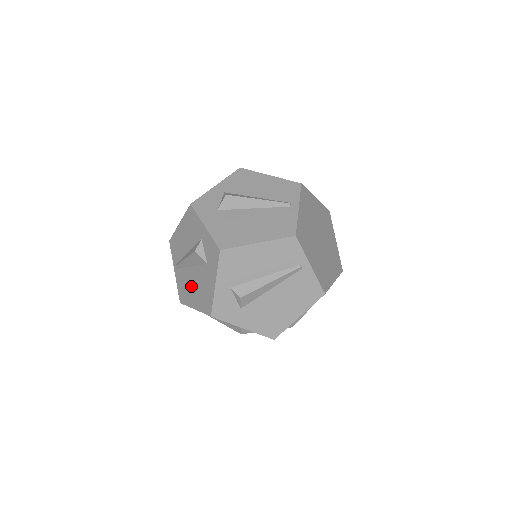
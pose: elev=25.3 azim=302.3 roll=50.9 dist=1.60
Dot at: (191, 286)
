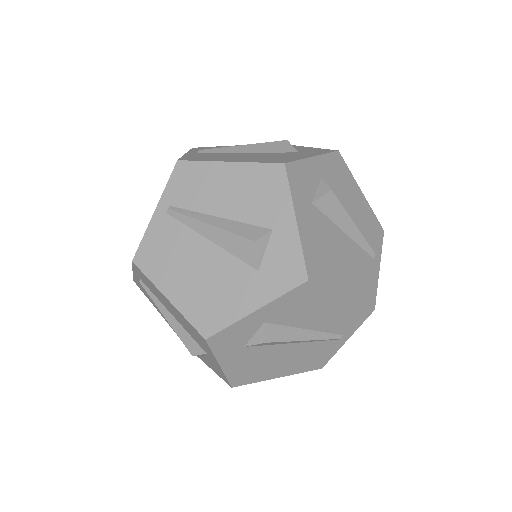
Dot at: (235, 156)
